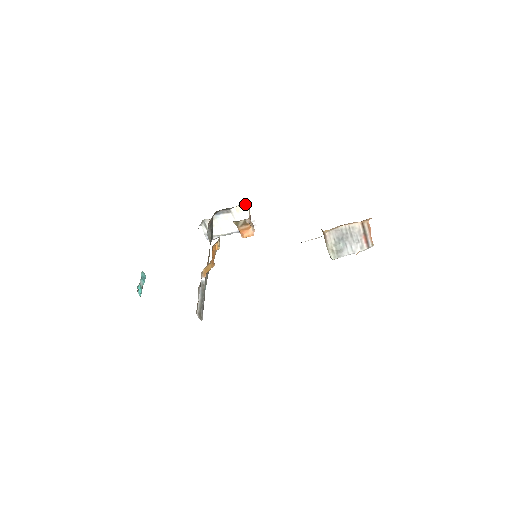
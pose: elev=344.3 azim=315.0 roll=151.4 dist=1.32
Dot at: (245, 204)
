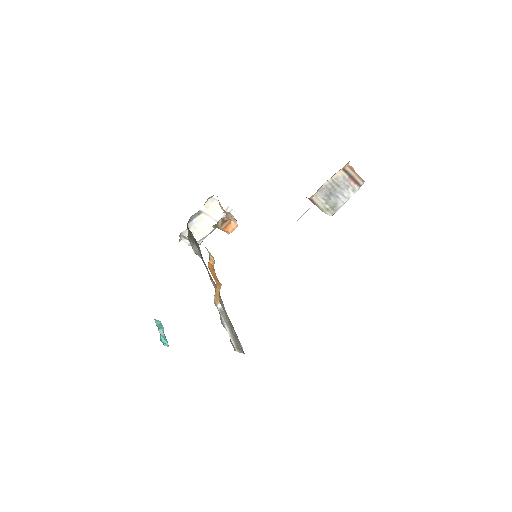
Dot at: (211, 197)
